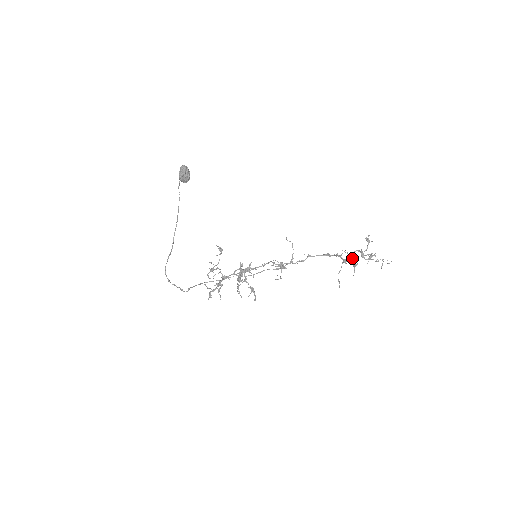
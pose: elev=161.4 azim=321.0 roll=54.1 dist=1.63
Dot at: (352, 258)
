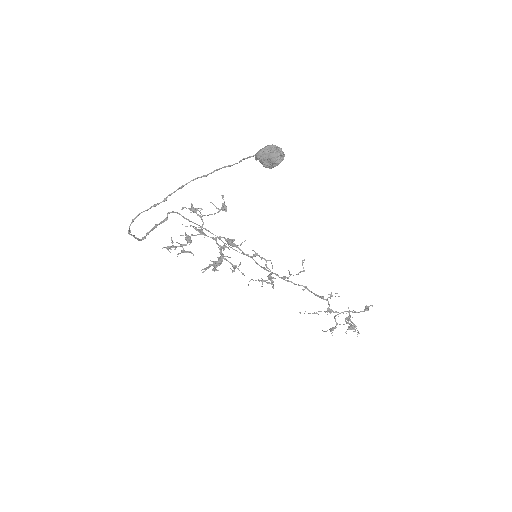
Dot at: (337, 324)
